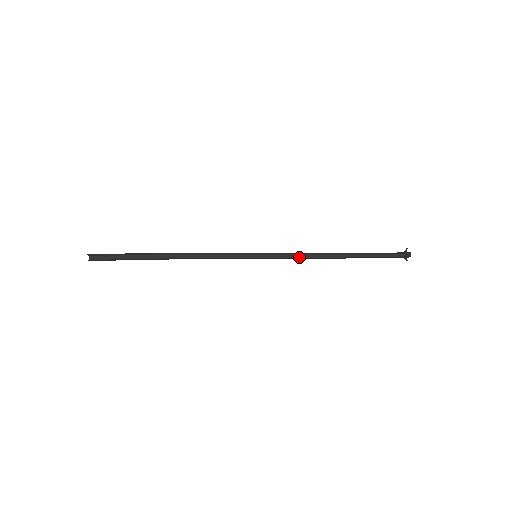
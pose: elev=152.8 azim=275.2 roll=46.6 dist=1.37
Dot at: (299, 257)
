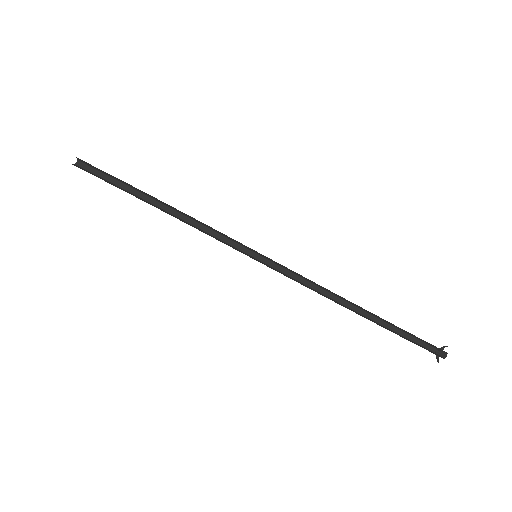
Dot at: (308, 280)
